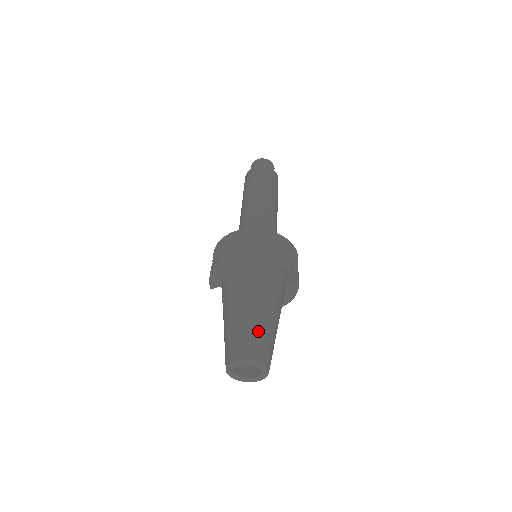
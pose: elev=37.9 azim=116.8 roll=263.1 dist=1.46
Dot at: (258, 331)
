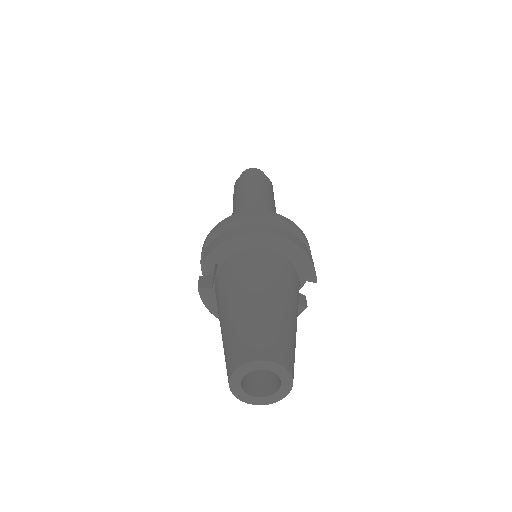
Dot at: (292, 336)
